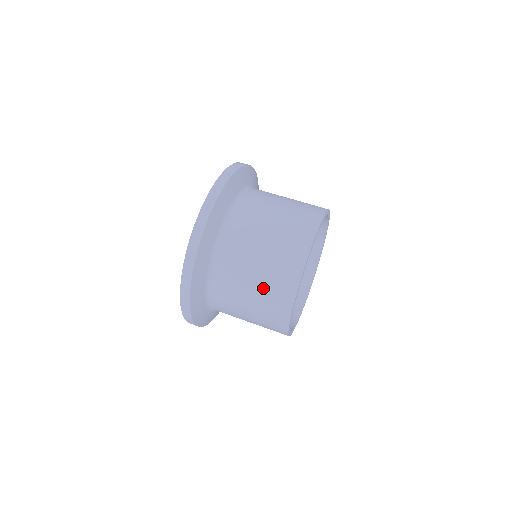
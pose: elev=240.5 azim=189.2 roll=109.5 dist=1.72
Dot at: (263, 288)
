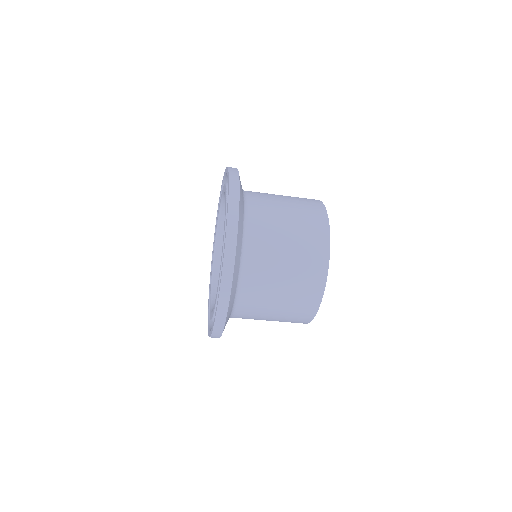
Dot at: (282, 319)
